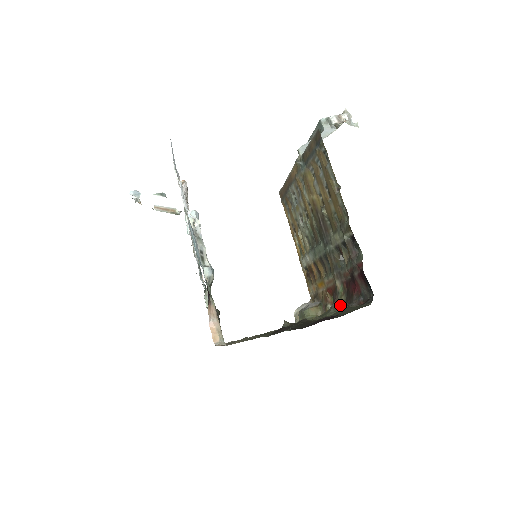
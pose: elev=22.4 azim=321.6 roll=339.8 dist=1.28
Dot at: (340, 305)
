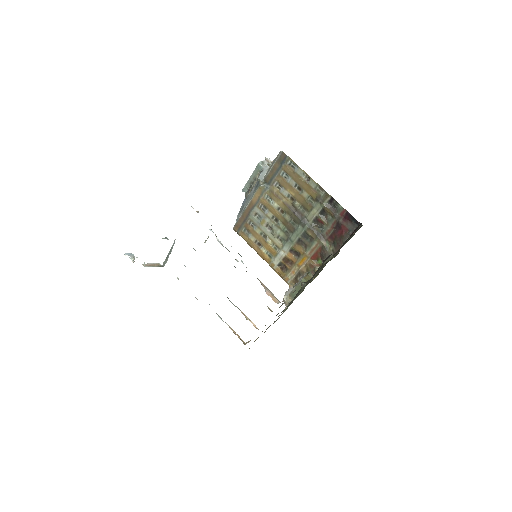
Dot at: occluded
